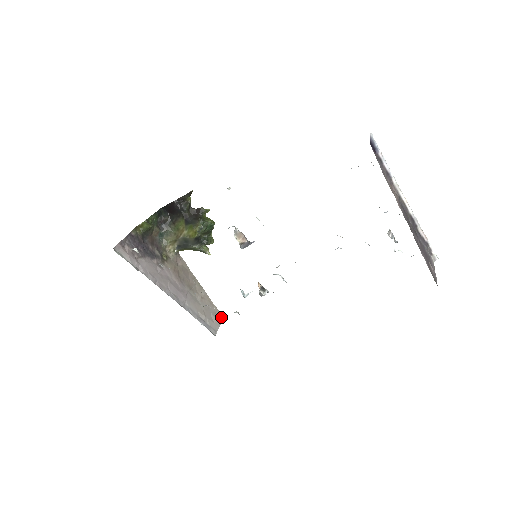
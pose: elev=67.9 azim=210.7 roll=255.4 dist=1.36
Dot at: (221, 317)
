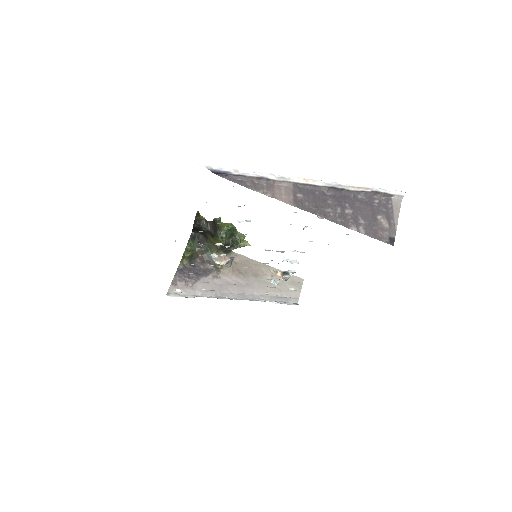
Dot at: (301, 281)
